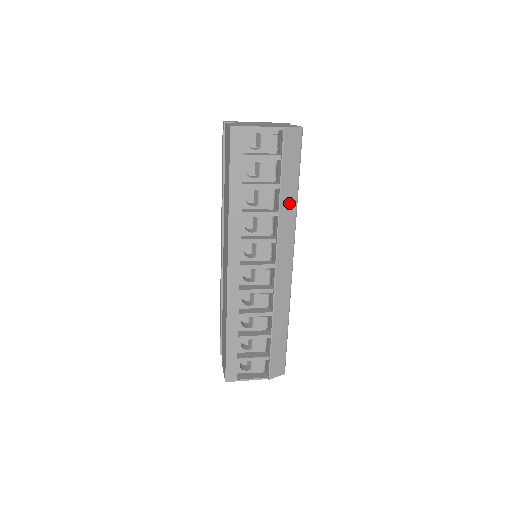
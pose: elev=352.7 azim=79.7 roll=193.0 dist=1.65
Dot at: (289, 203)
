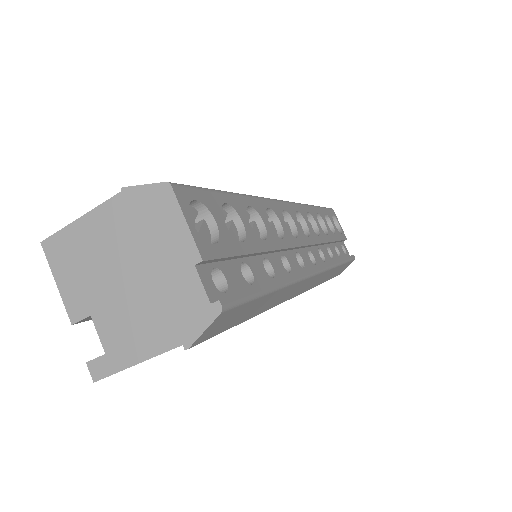
Dot at: occluded
